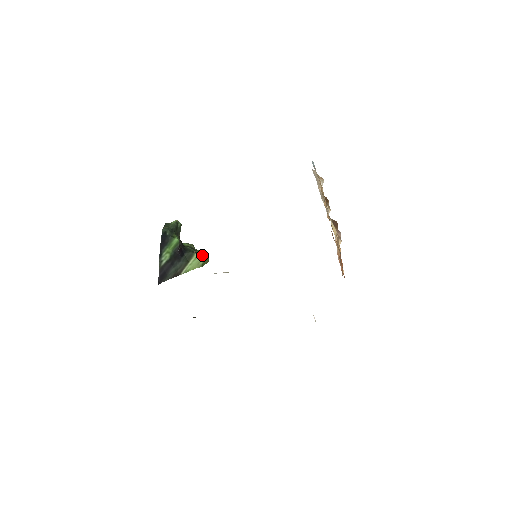
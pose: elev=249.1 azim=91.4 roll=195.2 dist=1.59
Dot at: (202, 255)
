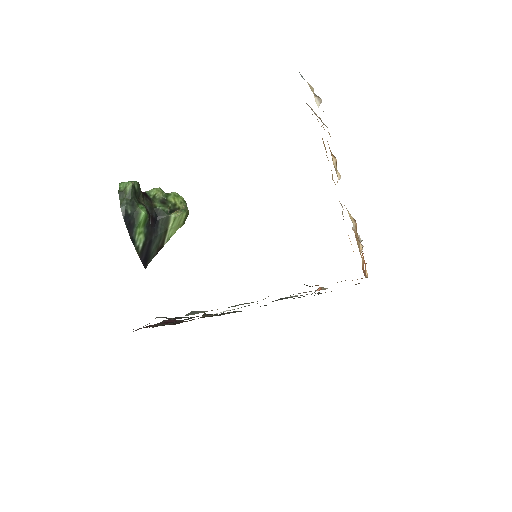
Dot at: (179, 214)
